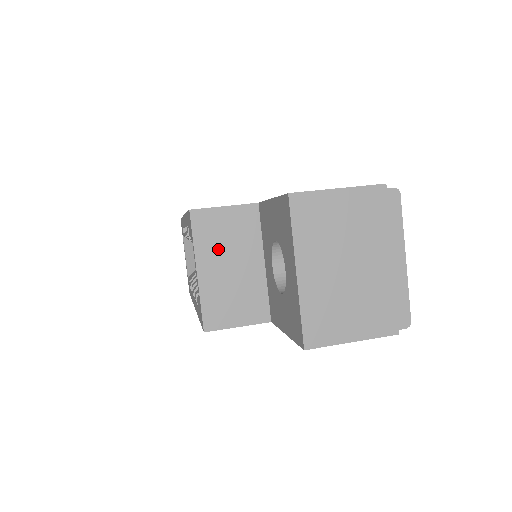
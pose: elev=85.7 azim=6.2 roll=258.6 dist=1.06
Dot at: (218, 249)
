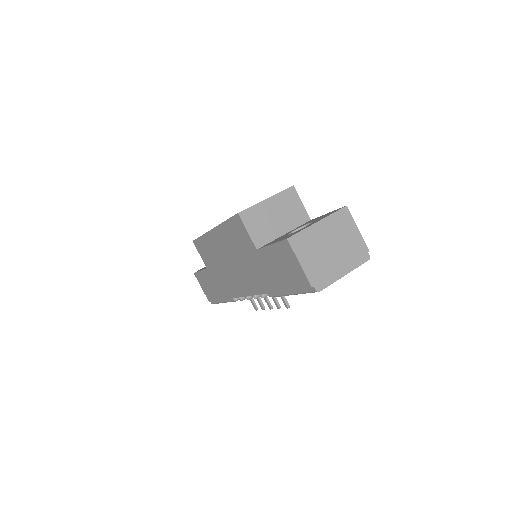
Dot at: (282, 206)
